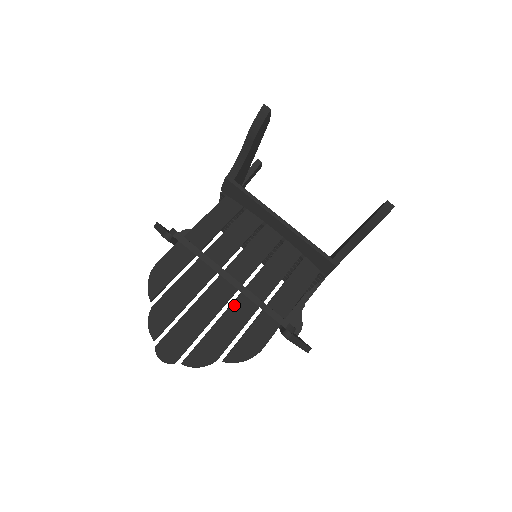
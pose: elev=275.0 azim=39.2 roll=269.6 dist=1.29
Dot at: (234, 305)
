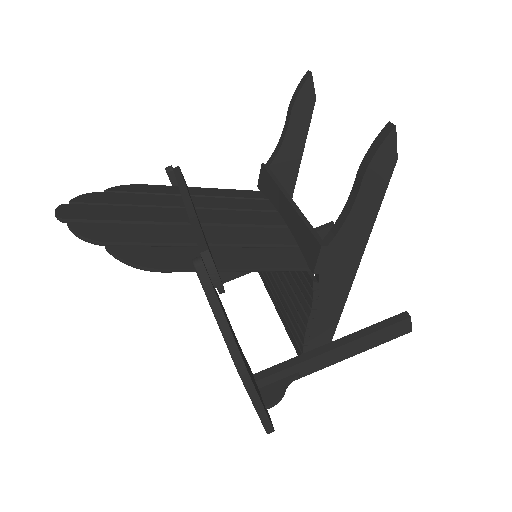
Dot at: (173, 227)
